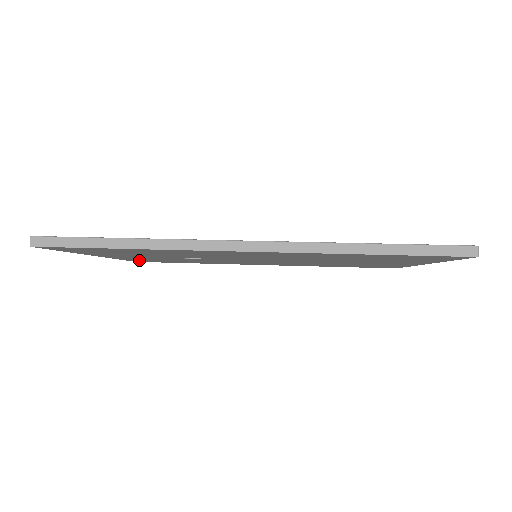
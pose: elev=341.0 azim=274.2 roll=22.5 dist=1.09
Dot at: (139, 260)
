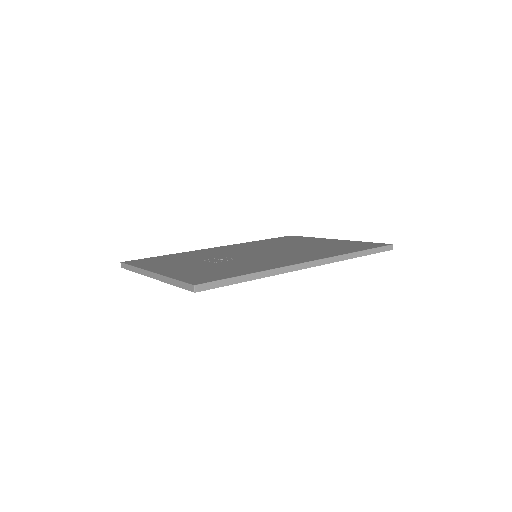
Dot at: occluded
